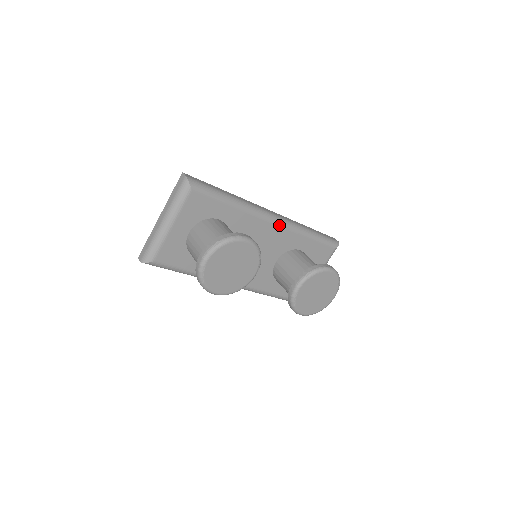
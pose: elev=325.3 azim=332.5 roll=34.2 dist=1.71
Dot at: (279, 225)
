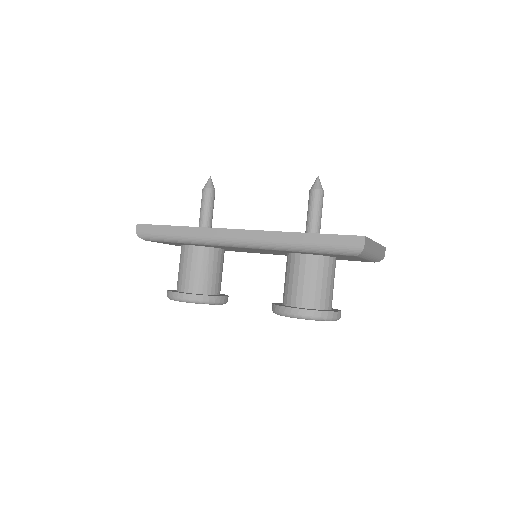
Dot at: (247, 248)
